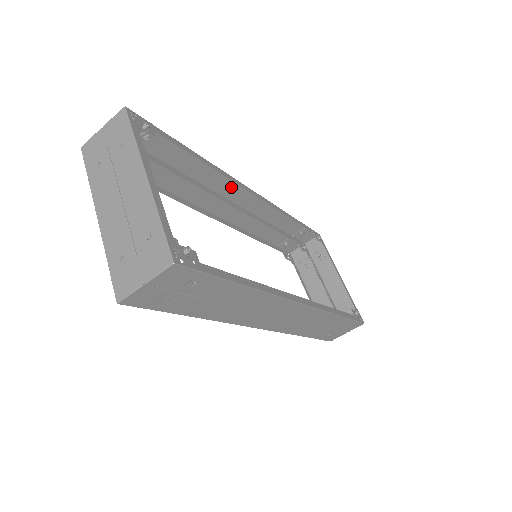
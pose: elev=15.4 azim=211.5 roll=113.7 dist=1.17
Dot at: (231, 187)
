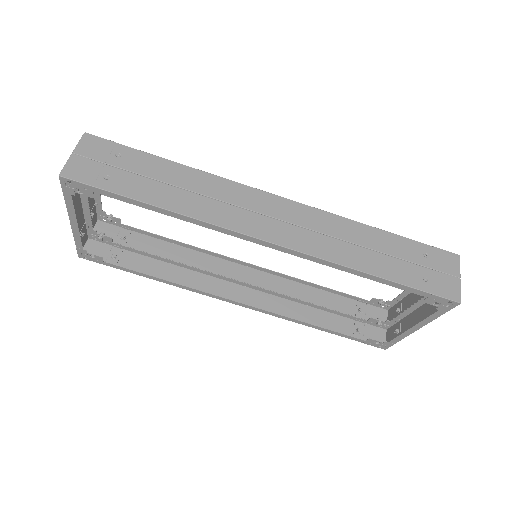
Dot at: (224, 268)
